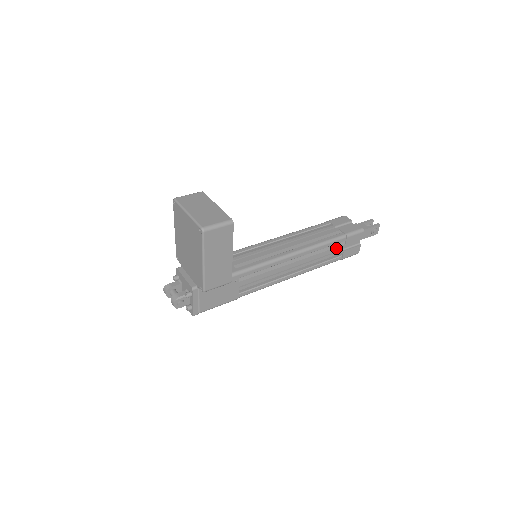
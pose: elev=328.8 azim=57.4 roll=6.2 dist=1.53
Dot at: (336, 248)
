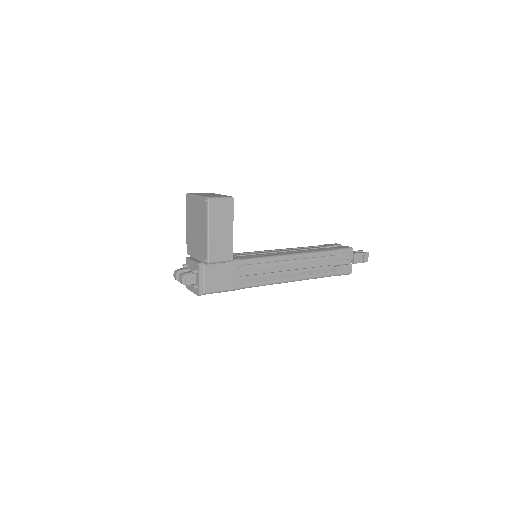
Dot at: (329, 261)
